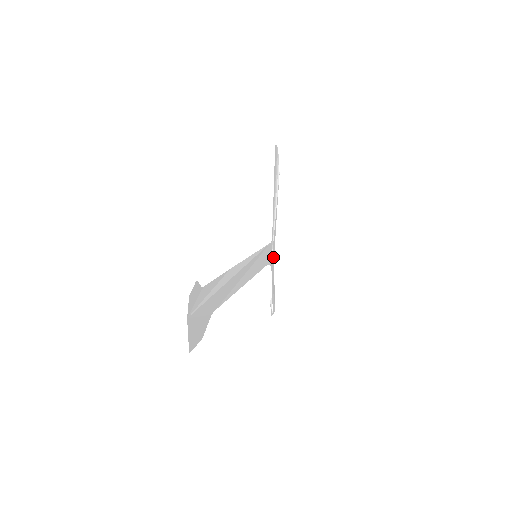
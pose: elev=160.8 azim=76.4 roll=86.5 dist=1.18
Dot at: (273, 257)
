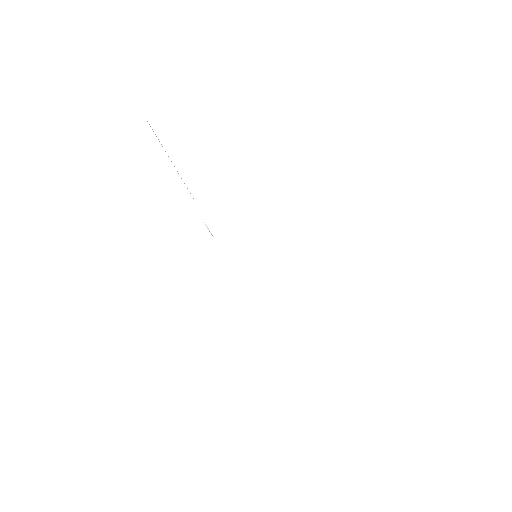
Dot at: occluded
